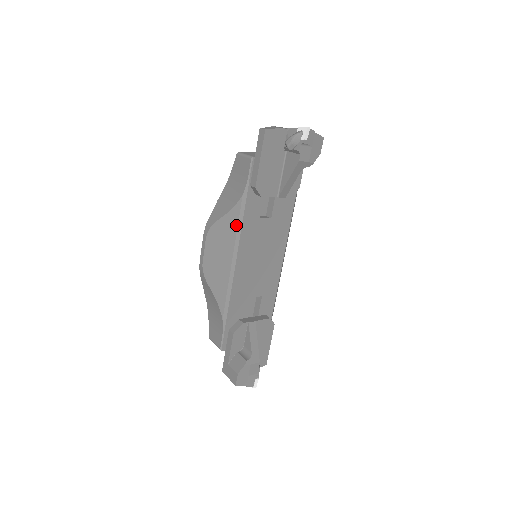
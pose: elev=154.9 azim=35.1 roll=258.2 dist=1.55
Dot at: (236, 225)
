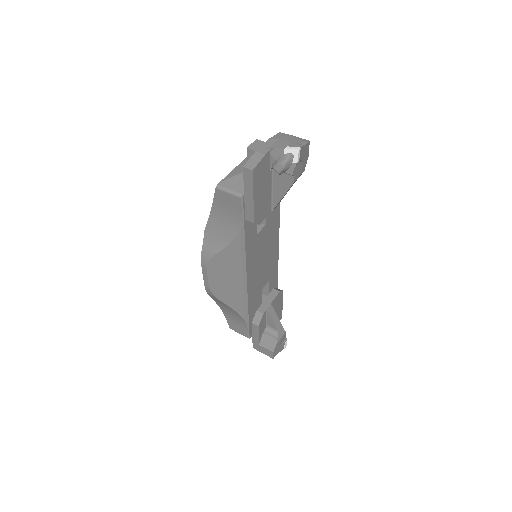
Dot at: (239, 255)
